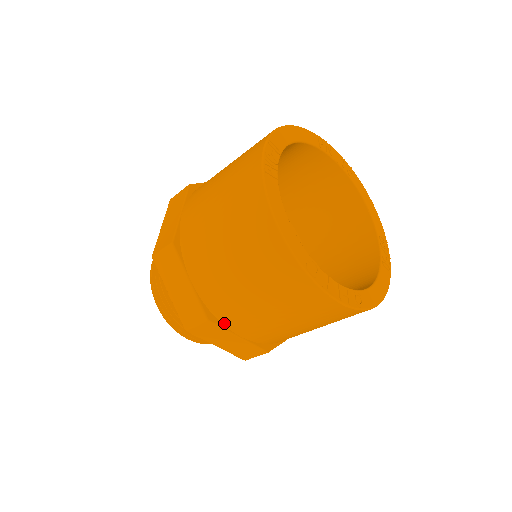
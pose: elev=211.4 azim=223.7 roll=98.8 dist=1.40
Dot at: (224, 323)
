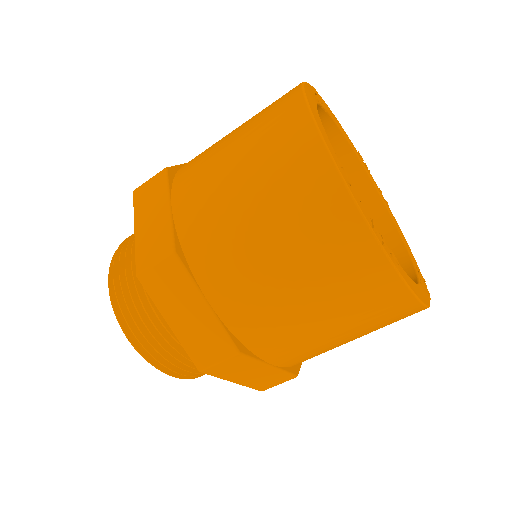
Dot at: (194, 270)
